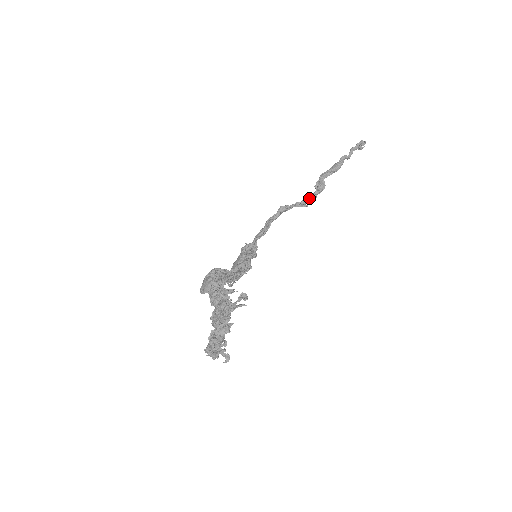
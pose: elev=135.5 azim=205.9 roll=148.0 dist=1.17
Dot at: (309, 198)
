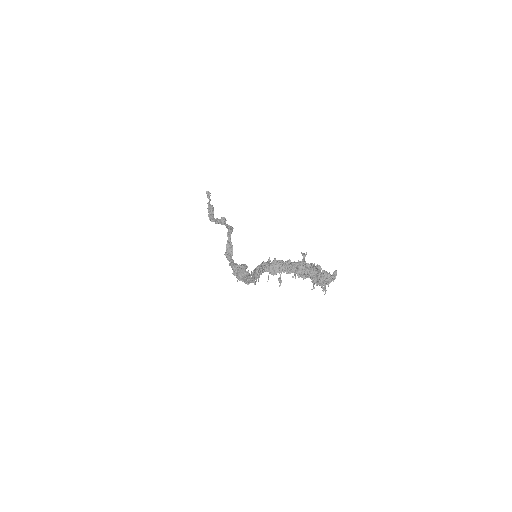
Dot at: (227, 226)
